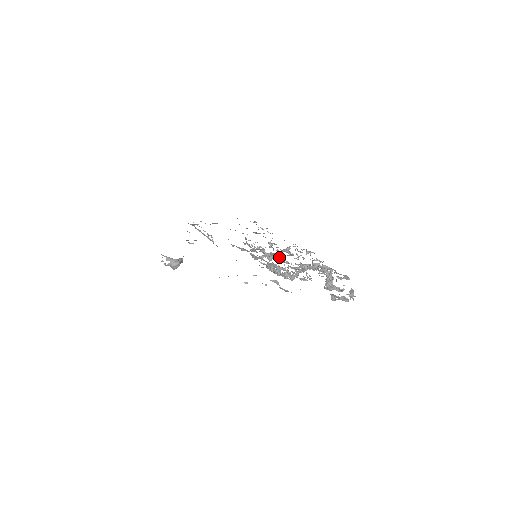
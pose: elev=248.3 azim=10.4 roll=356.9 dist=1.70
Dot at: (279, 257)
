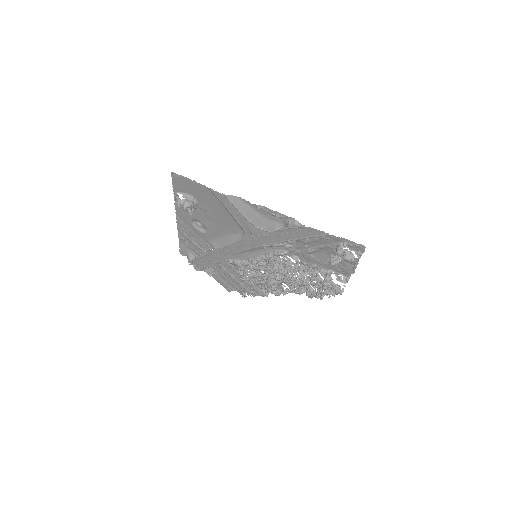
Dot at: occluded
